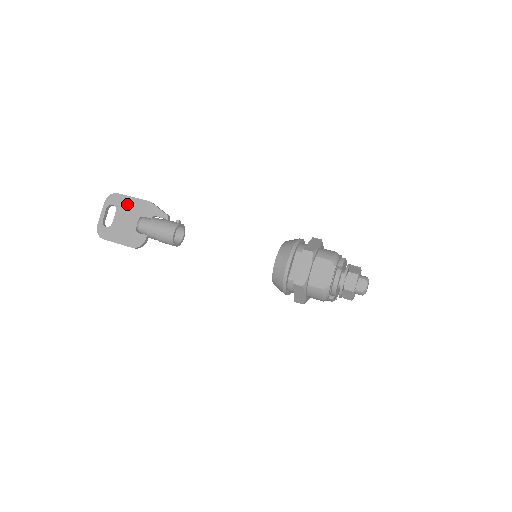
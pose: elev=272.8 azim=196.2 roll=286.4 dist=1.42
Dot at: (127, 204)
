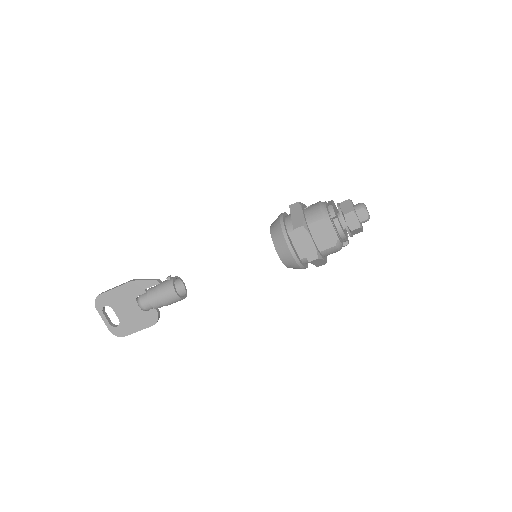
Dot at: (115, 297)
